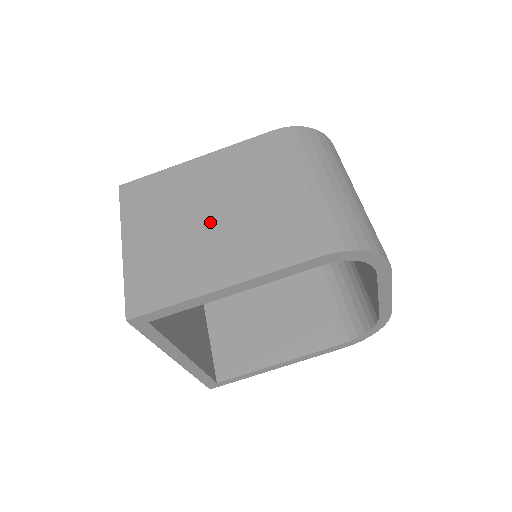
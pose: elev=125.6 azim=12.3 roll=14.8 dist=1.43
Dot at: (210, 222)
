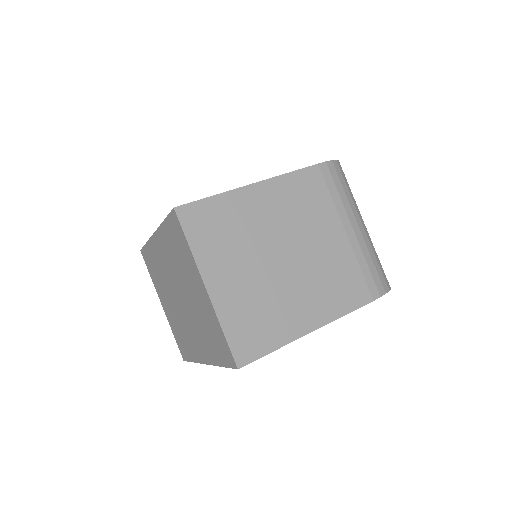
Dot at: (286, 264)
